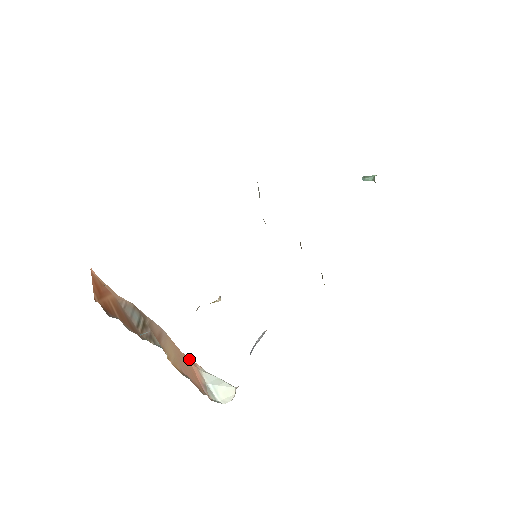
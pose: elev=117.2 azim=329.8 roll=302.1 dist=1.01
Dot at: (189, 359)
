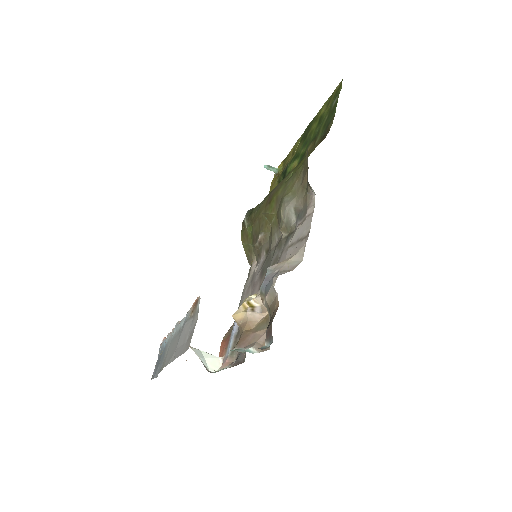
Dot at: occluded
